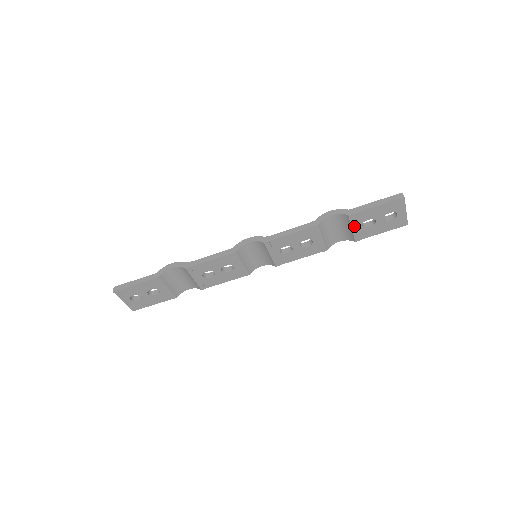
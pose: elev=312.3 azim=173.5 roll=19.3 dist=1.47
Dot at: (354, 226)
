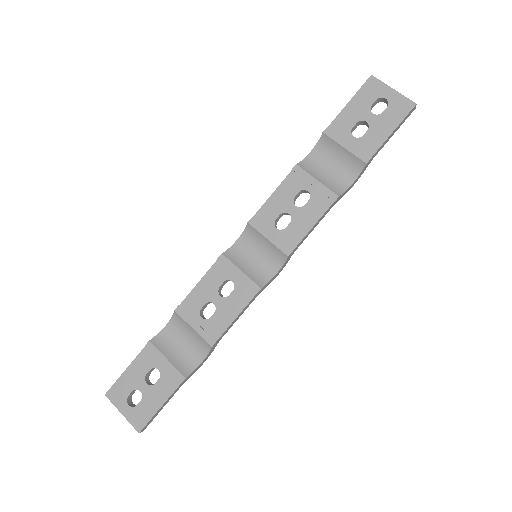
Dot at: (344, 143)
